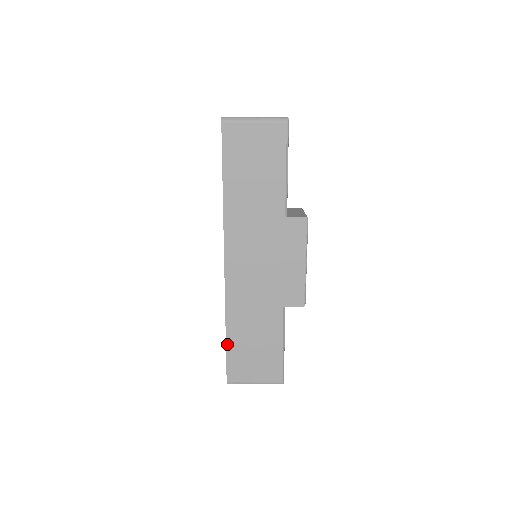
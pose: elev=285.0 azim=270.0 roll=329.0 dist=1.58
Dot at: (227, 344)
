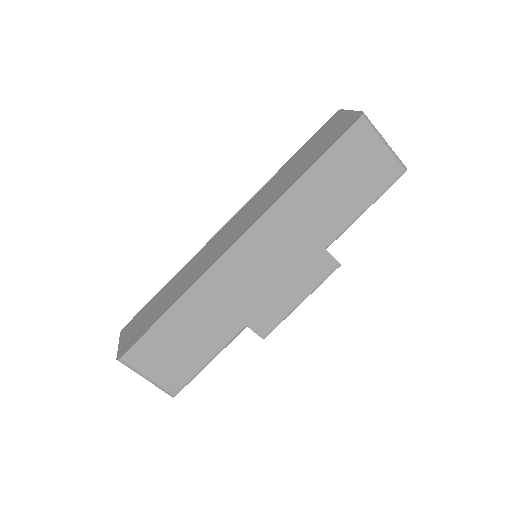
Dot at: (159, 321)
